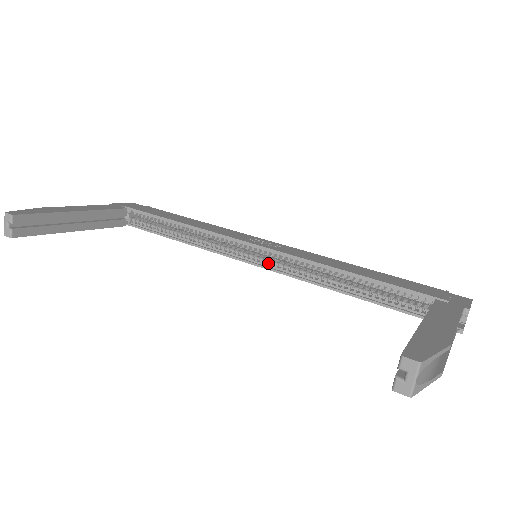
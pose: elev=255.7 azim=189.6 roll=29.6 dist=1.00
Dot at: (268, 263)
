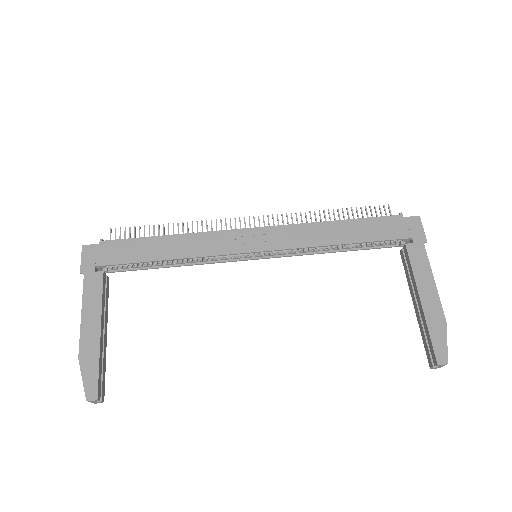
Dot at: (266, 253)
